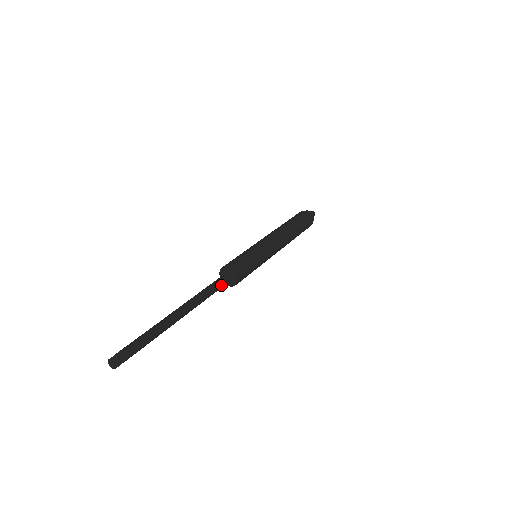
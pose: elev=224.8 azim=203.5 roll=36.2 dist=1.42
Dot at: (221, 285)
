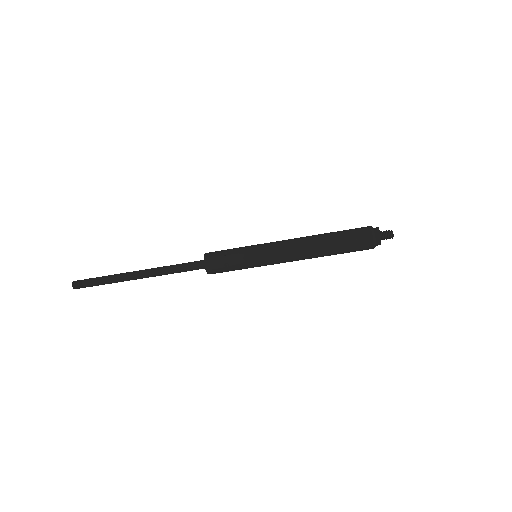
Dot at: (191, 269)
